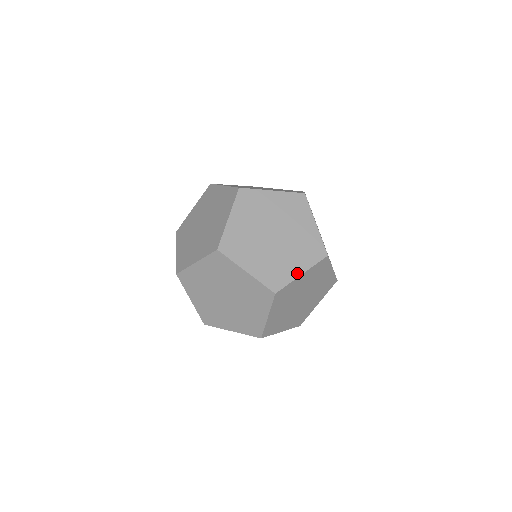
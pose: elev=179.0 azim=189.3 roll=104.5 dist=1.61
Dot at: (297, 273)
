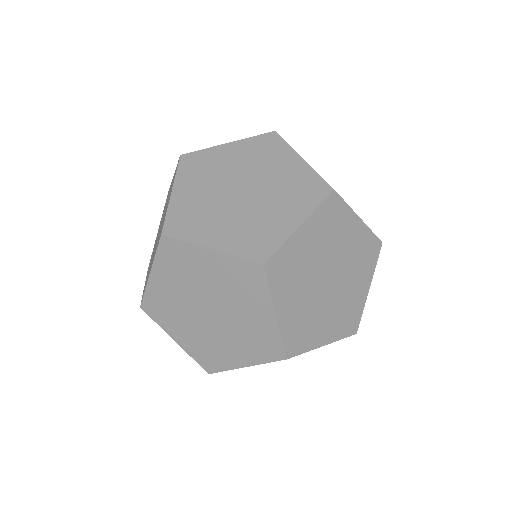
Dot at: (365, 293)
